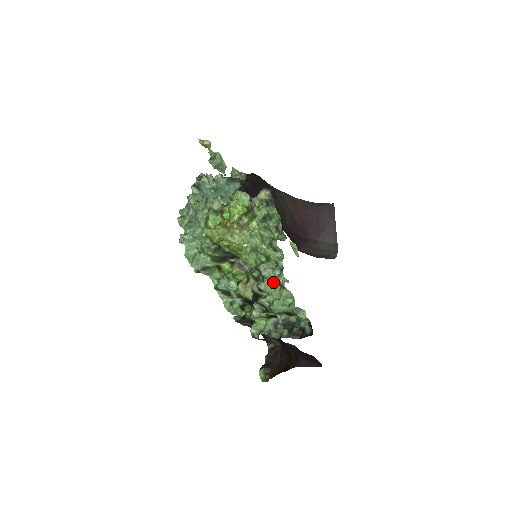
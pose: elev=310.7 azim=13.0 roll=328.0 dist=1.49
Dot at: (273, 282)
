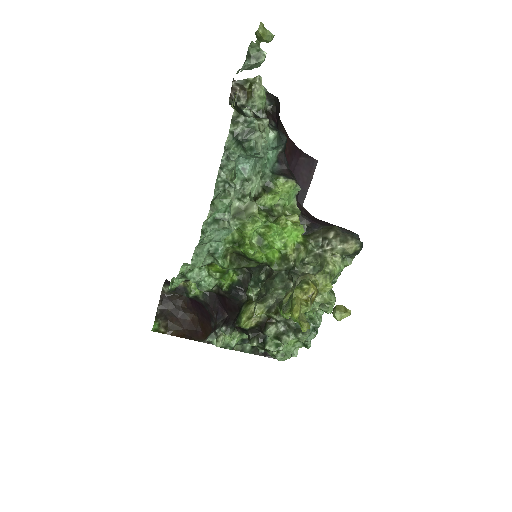
Dot at: (297, 338)
